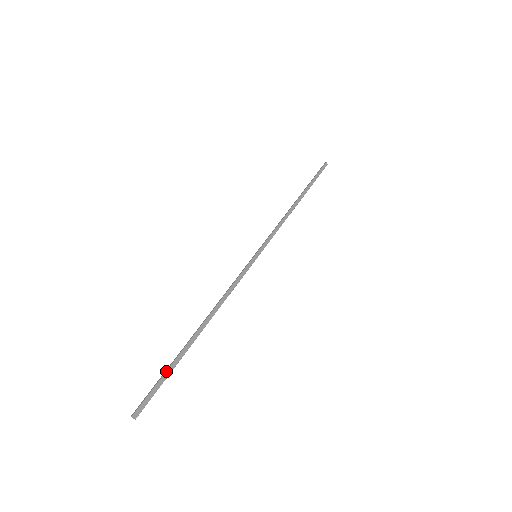
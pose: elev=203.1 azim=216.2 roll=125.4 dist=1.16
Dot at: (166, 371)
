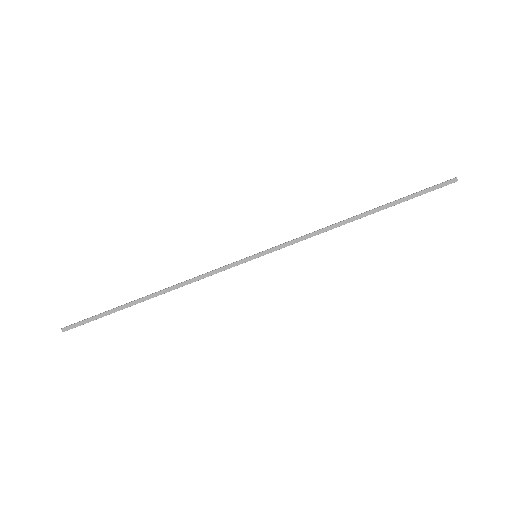
Dot at: (103, 313)
